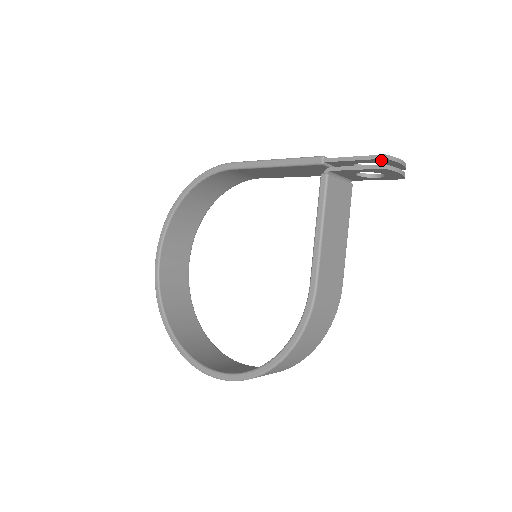
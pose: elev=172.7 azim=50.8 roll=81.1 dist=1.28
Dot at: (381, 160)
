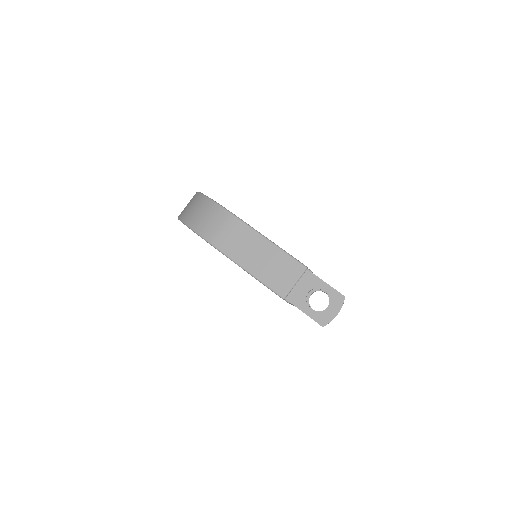
Dot at: (321, 321)
